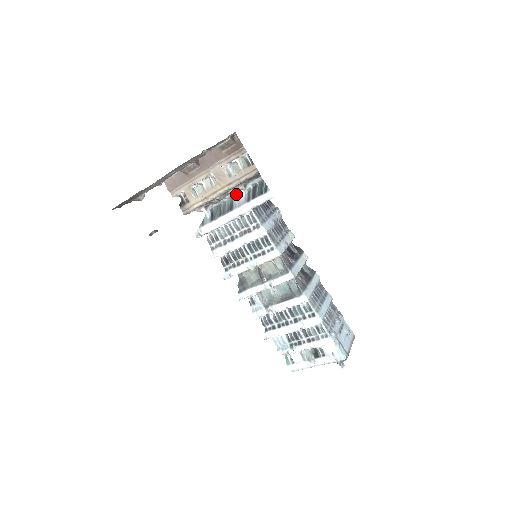
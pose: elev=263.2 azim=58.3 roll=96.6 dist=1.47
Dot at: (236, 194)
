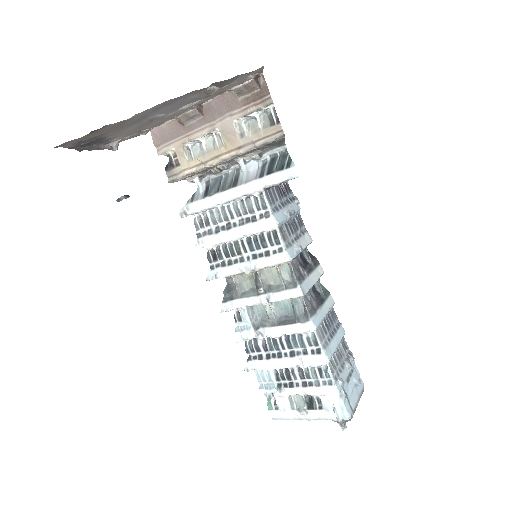
Dot at: (245, 165)
